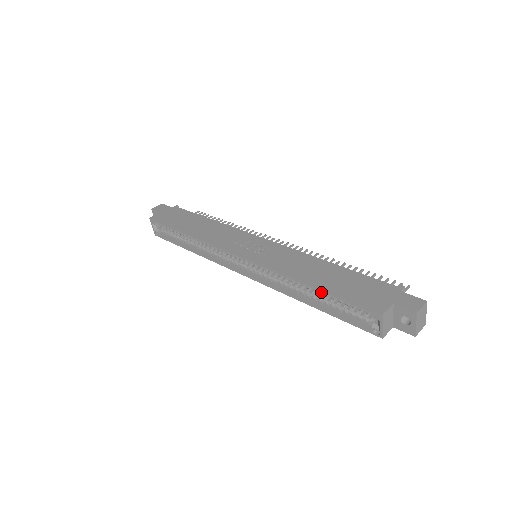
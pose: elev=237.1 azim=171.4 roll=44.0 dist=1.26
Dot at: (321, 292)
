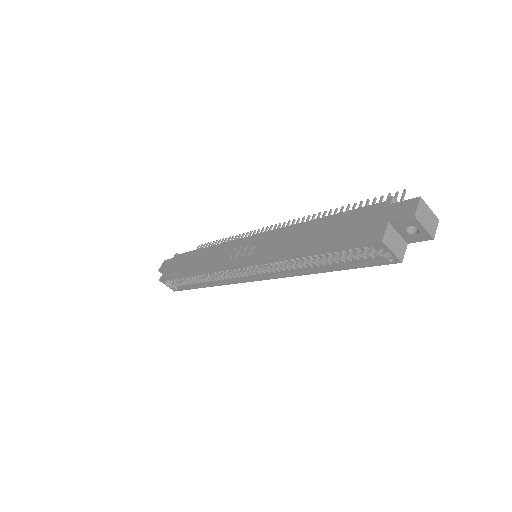
Dot at: (320, 254)
